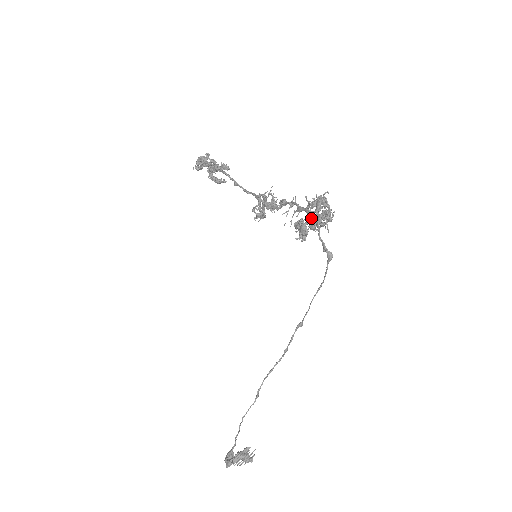
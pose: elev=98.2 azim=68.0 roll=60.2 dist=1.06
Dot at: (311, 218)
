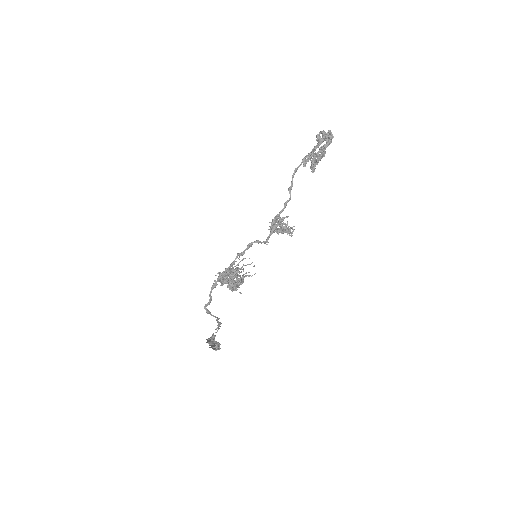
Dot at: (218, 279)
